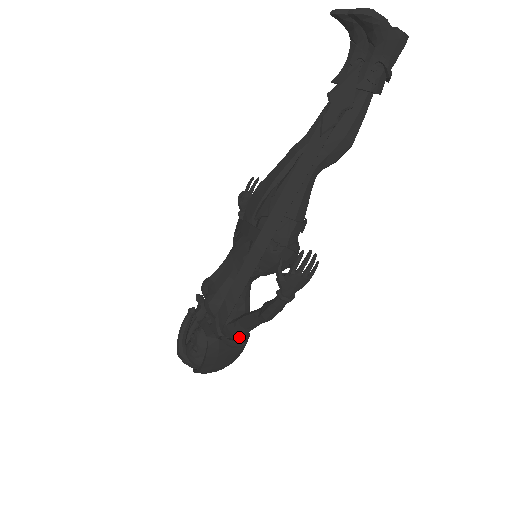
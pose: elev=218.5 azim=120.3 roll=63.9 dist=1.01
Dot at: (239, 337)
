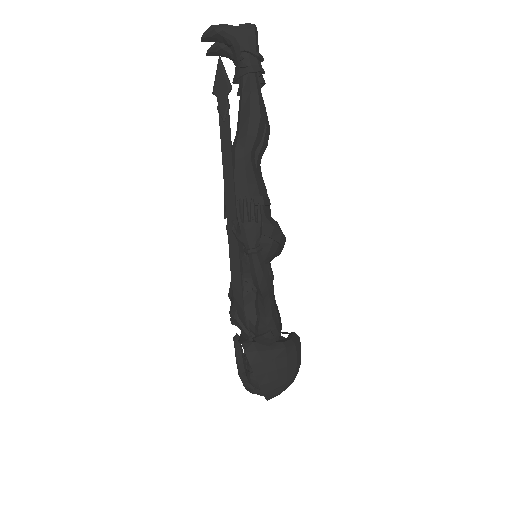
Dot at: (282, 340)
